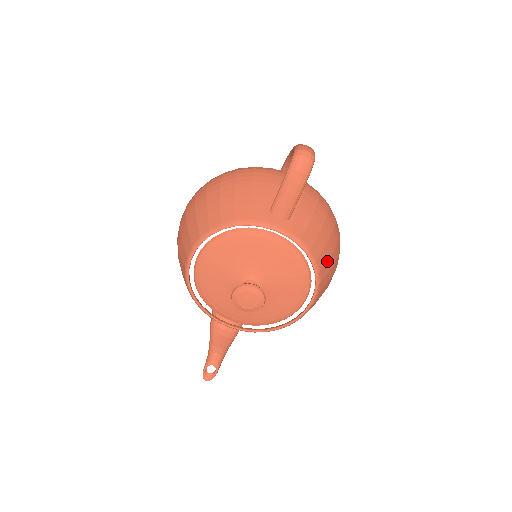
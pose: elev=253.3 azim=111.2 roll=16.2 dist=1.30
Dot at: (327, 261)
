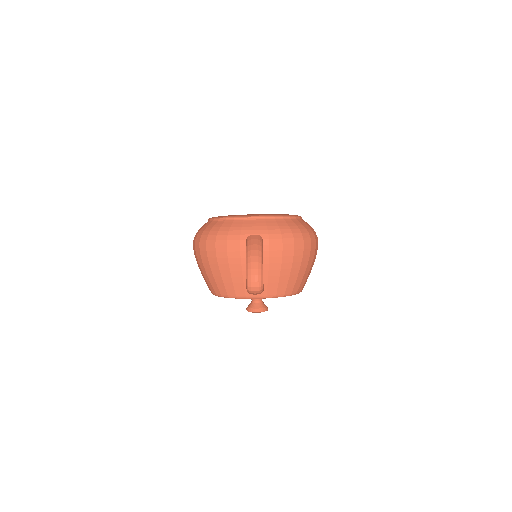
Dot at: (302, 280)
